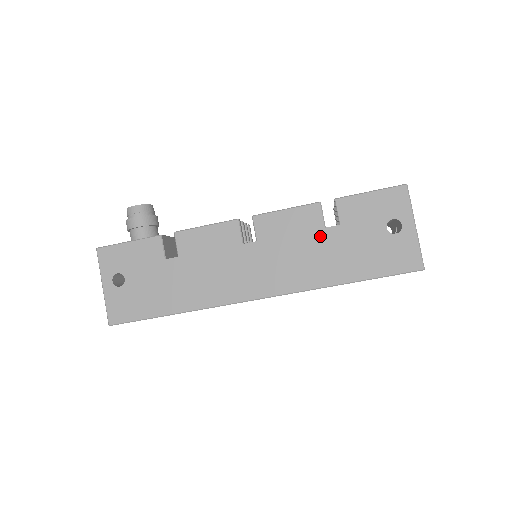
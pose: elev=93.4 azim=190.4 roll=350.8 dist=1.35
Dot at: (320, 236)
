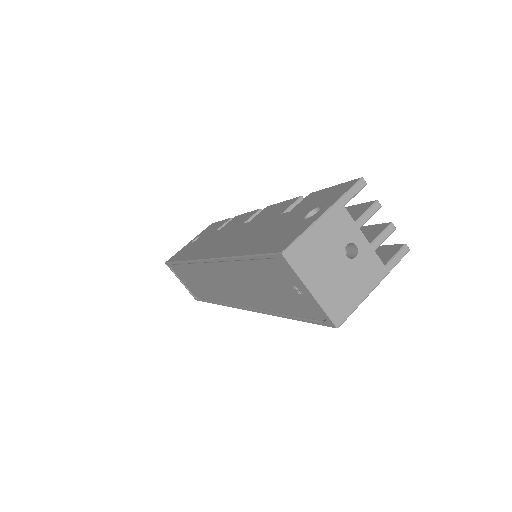
Dot at: (272, 219)
